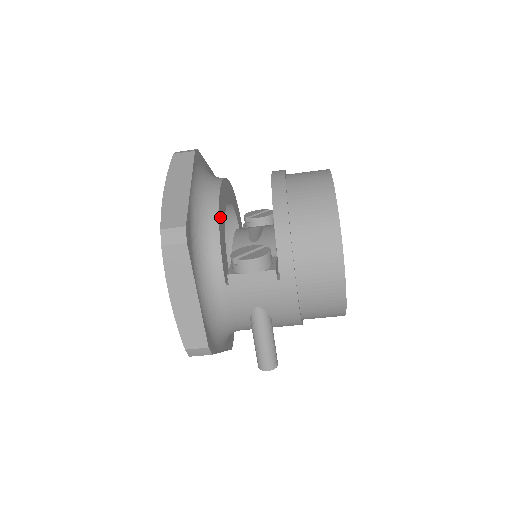
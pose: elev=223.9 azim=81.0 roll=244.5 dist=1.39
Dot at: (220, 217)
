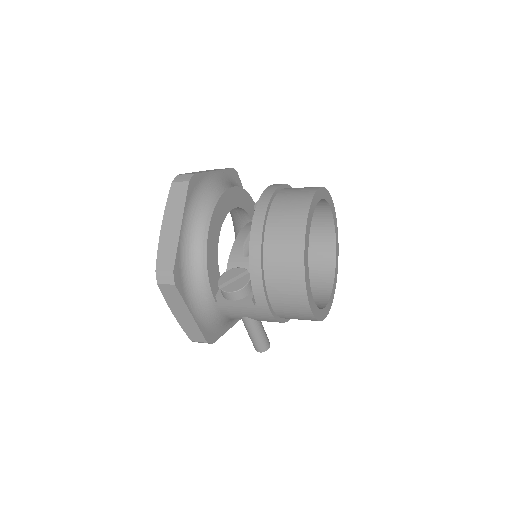
Dot at: (209, 247)
